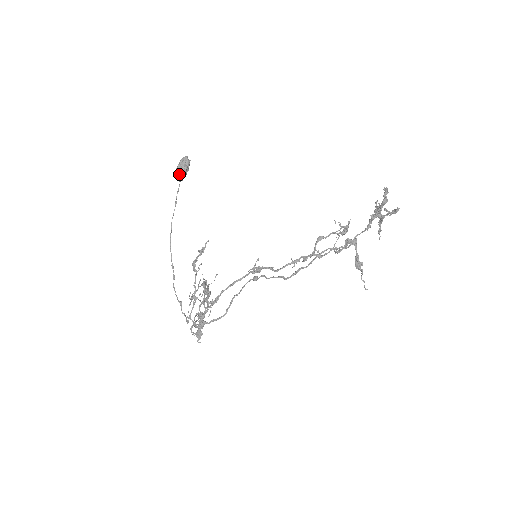
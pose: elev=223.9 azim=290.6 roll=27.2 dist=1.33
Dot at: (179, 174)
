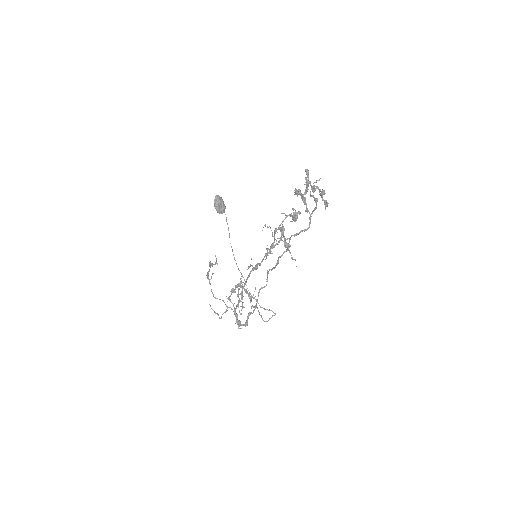
Dot at: (217, 210)
